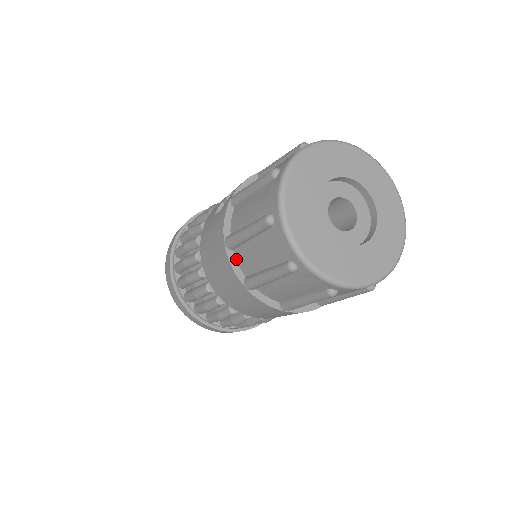
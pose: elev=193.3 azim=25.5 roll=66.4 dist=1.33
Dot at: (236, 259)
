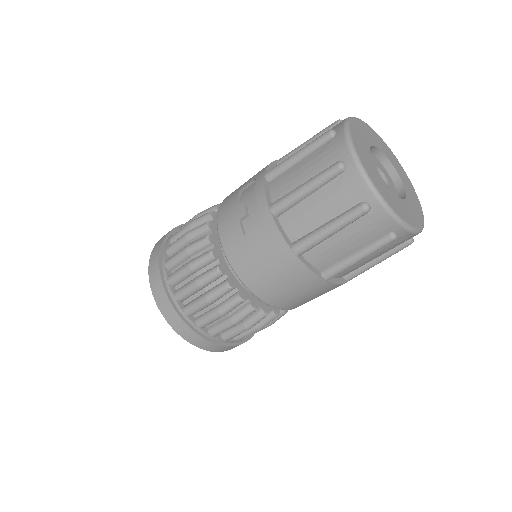
Dot at: (308, 261)
